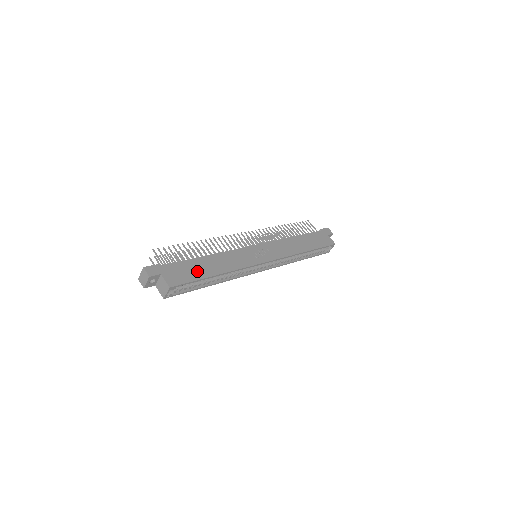
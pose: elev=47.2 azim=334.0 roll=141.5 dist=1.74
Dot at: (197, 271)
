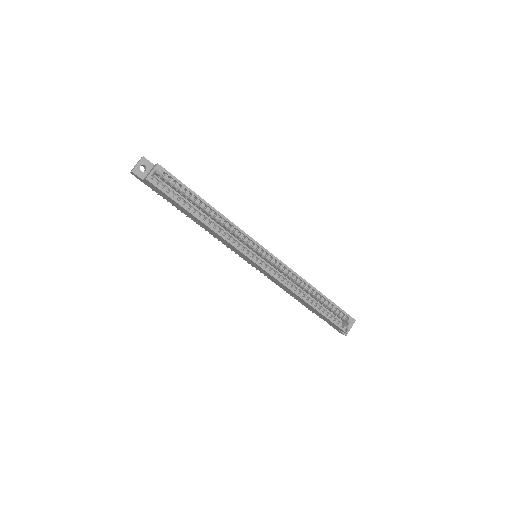
Dot at: occluded
